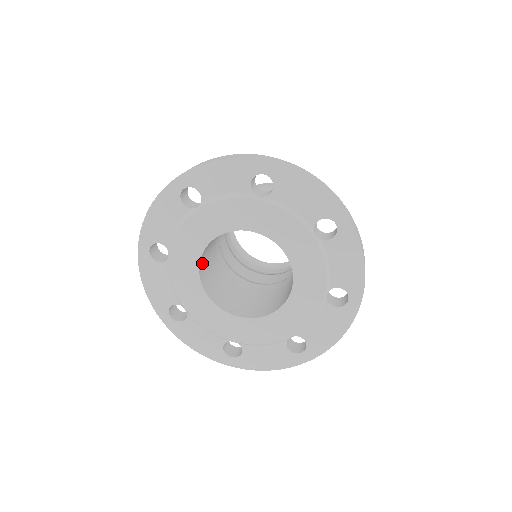
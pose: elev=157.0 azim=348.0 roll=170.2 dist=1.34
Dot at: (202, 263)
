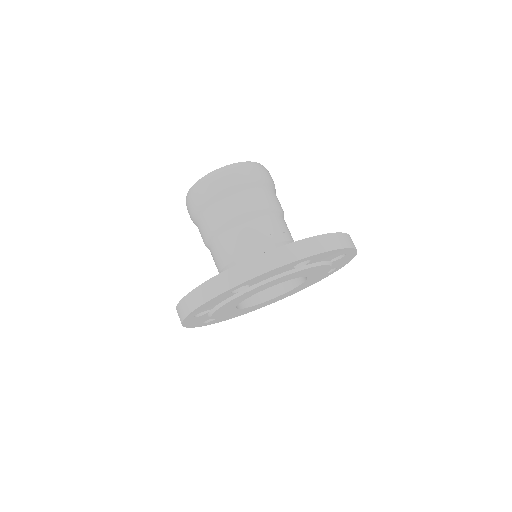
Dot at: occluded
